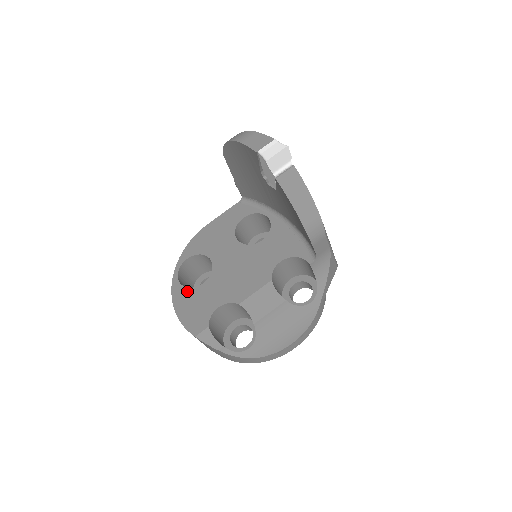
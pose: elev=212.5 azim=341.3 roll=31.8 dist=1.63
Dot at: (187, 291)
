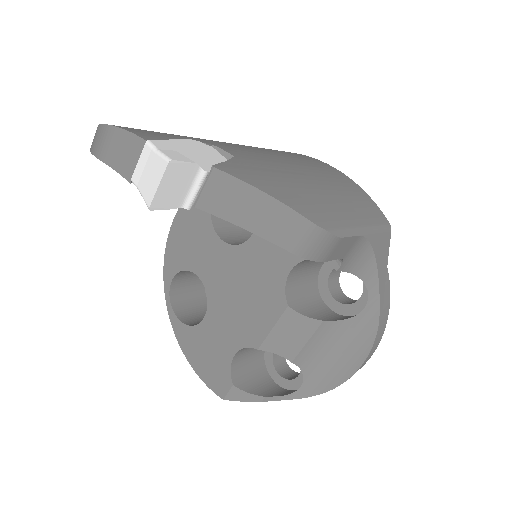
Dot at: (190, 331)
